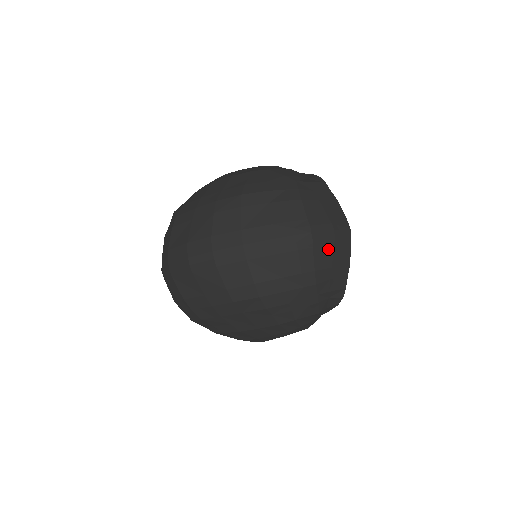
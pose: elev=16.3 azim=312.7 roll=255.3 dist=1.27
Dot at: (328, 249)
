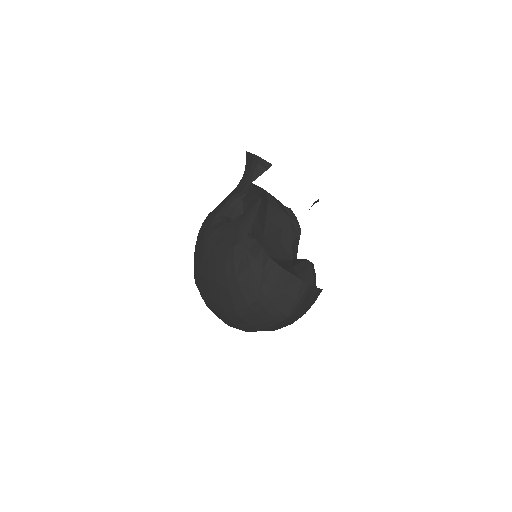
Dot at: (302, 307)
